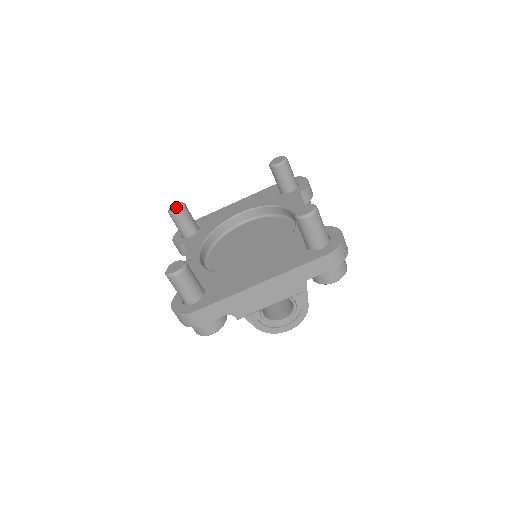
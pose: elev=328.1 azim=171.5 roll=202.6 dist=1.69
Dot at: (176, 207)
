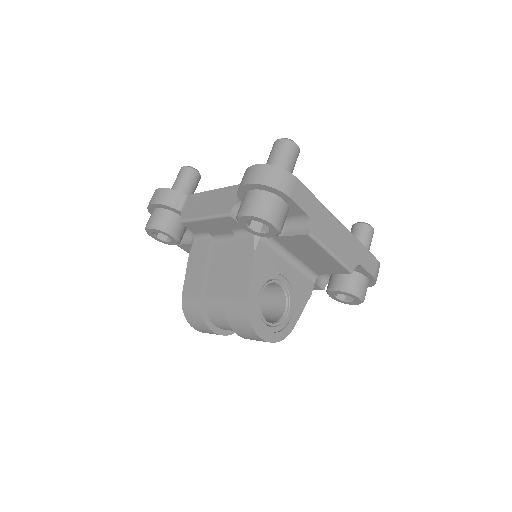
Dot at: occluded
